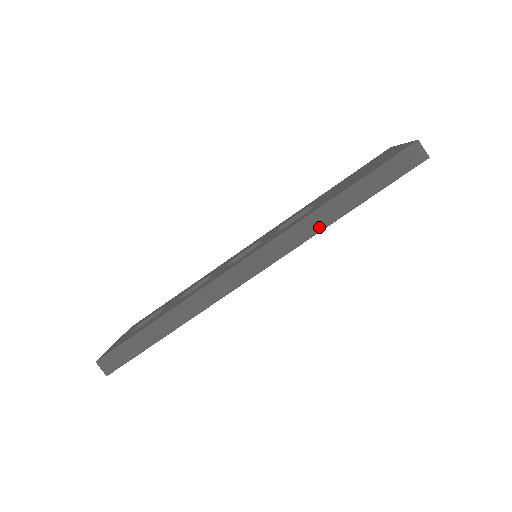
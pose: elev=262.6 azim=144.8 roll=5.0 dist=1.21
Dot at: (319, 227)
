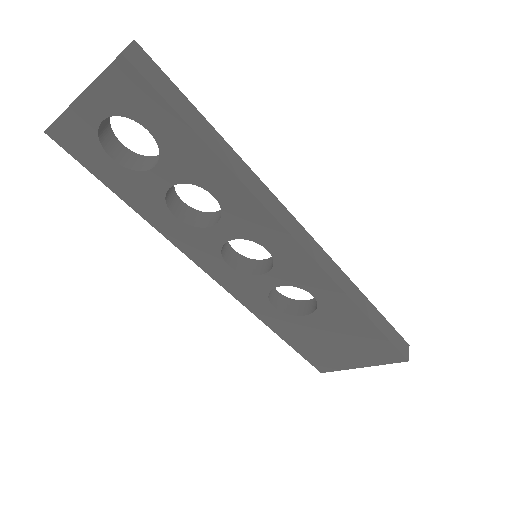
Dot at: (350, 293)
